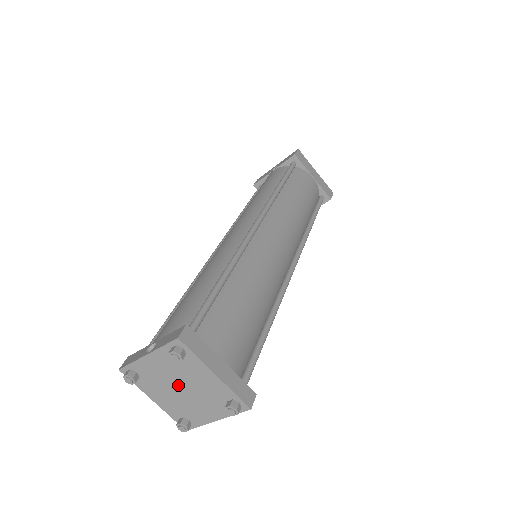
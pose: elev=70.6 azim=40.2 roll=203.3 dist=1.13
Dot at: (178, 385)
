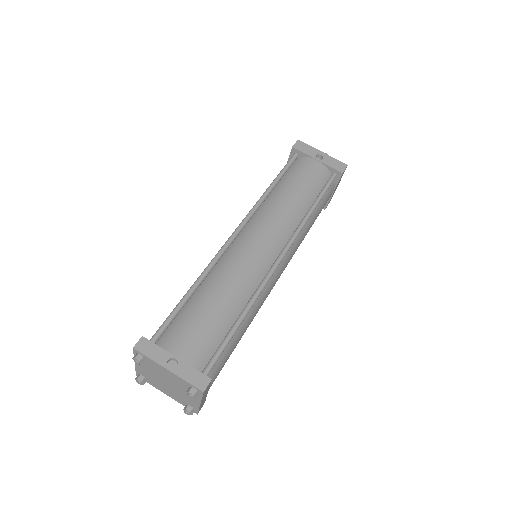
Dot at: (167, 382)
